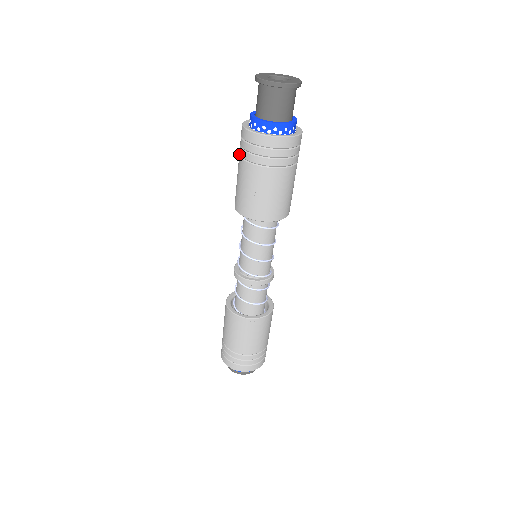
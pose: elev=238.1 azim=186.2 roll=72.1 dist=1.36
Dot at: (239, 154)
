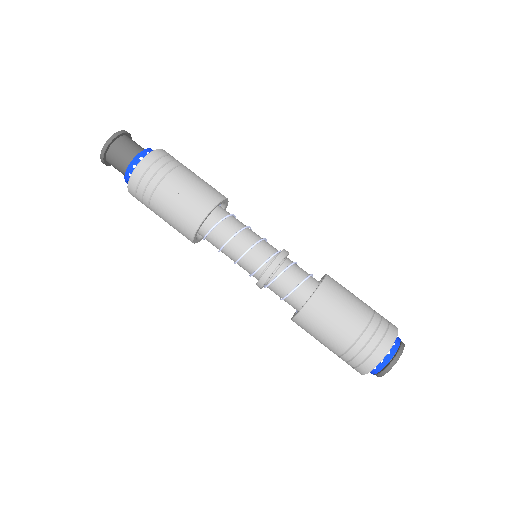
Dot at: (149, 208)
